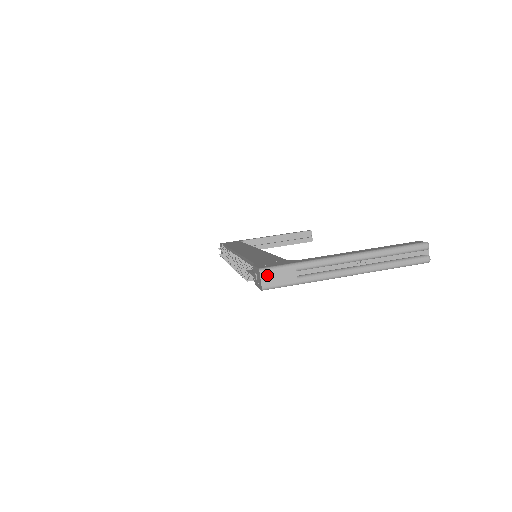
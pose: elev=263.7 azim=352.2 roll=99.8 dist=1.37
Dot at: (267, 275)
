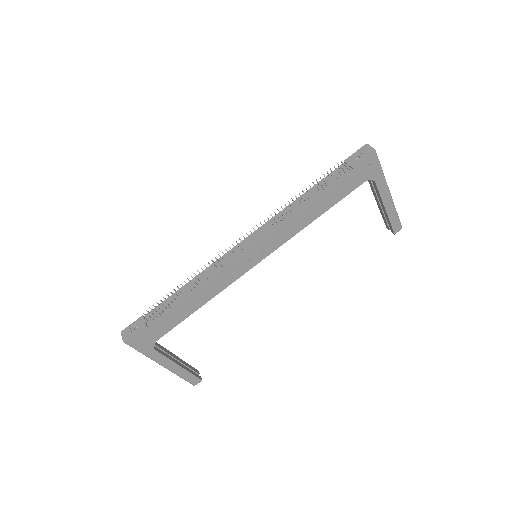
Dot at: occluded
